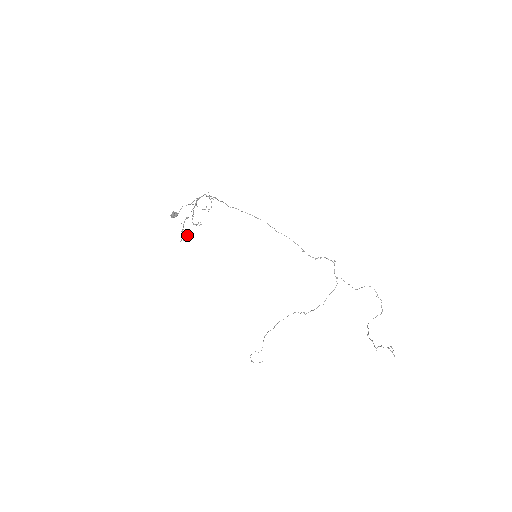
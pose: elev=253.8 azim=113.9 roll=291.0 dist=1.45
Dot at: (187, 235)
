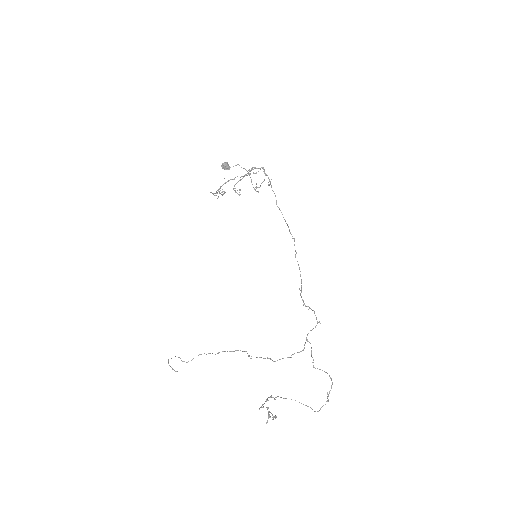
Dot at: occluded
